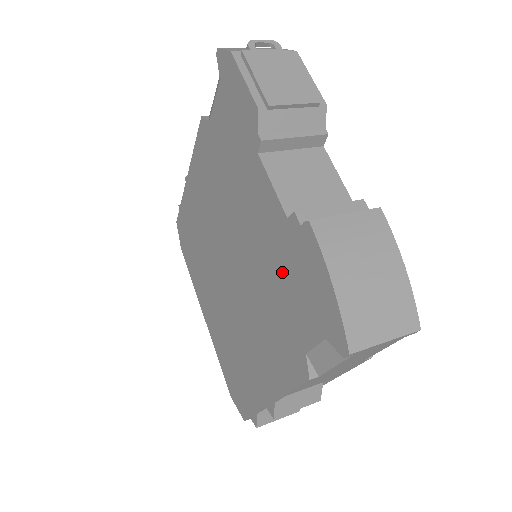
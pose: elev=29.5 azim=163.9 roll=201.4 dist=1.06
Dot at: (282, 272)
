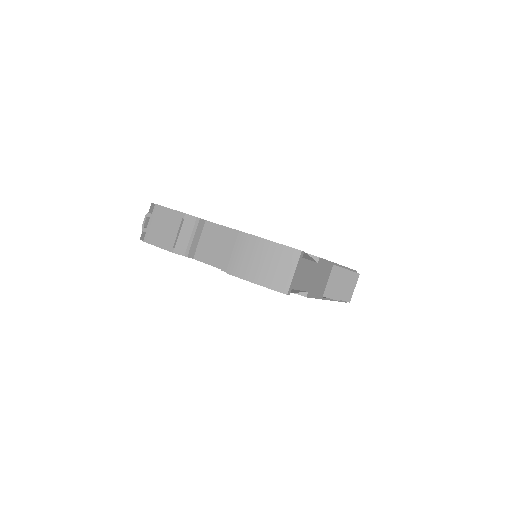
Dot at: occluded
